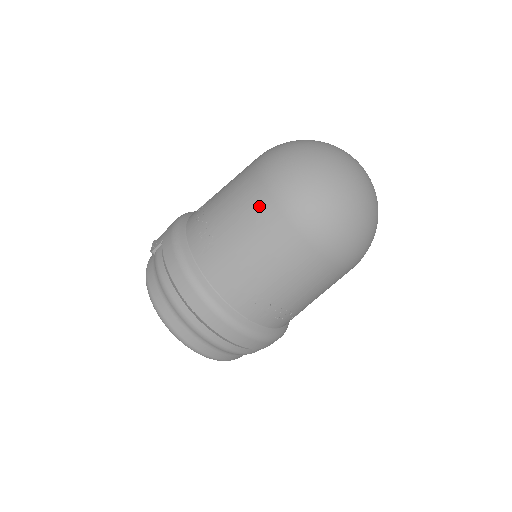
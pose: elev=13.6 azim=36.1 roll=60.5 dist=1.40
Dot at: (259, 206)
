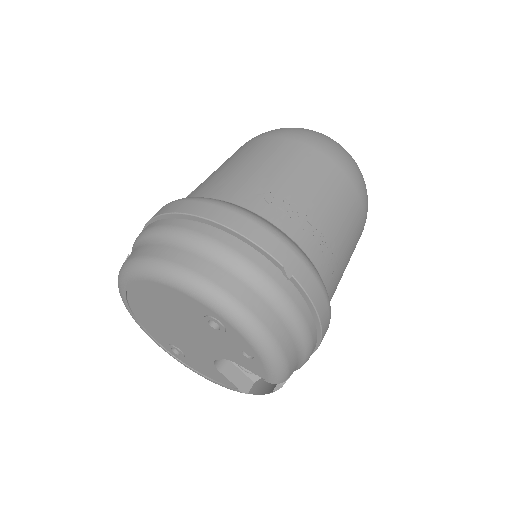
Dot at: (238, 150)
